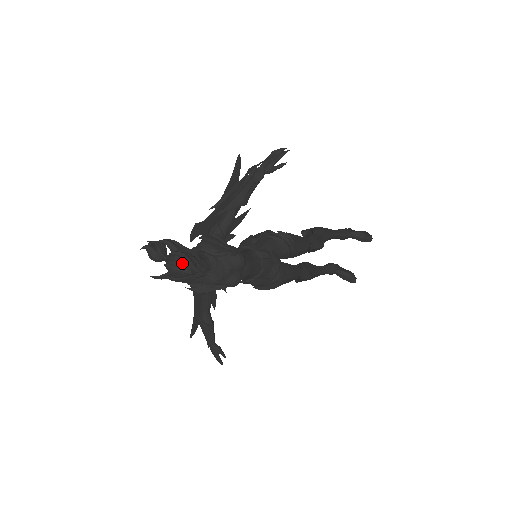
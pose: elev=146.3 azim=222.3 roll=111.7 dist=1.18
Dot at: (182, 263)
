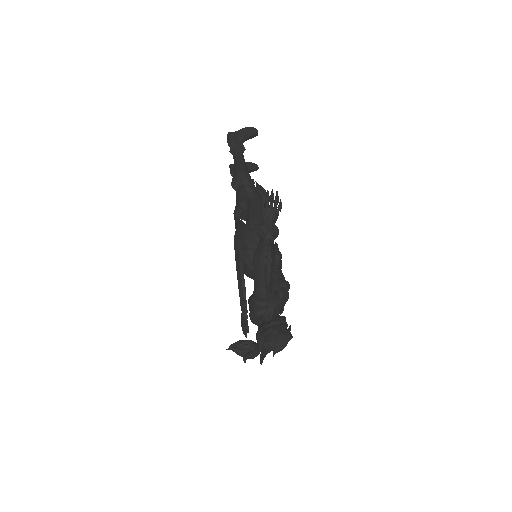
Dot at: (284, 340)
